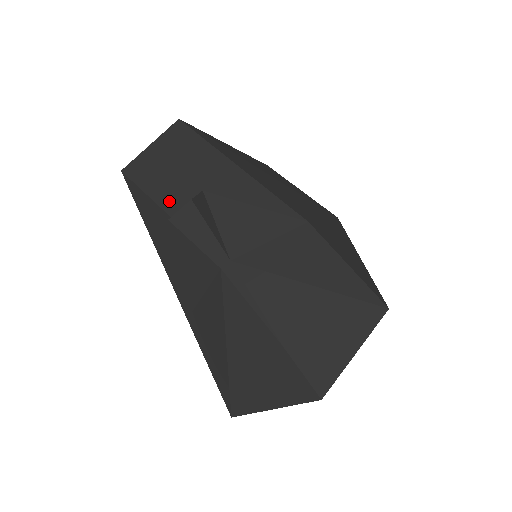
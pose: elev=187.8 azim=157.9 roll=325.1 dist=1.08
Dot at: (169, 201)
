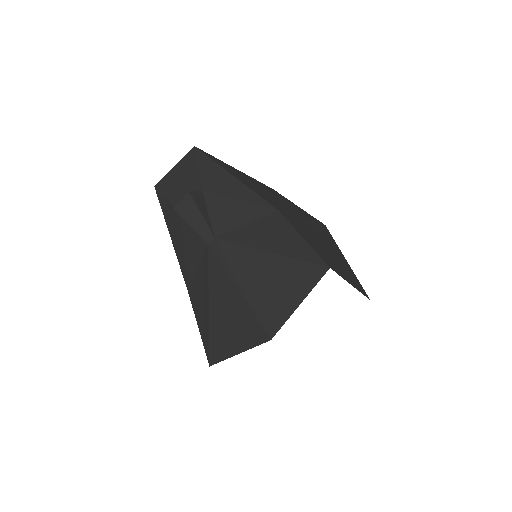
Dot at: occluded
